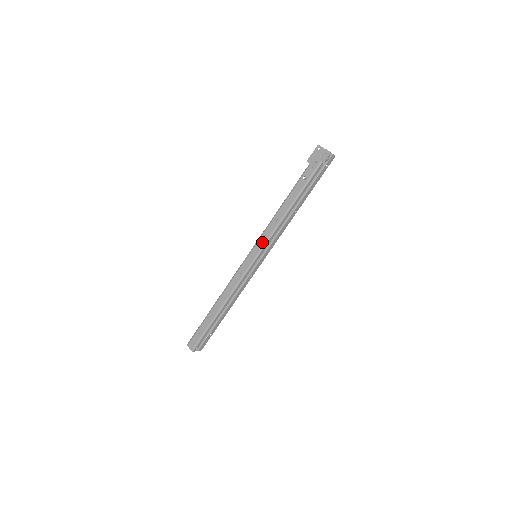
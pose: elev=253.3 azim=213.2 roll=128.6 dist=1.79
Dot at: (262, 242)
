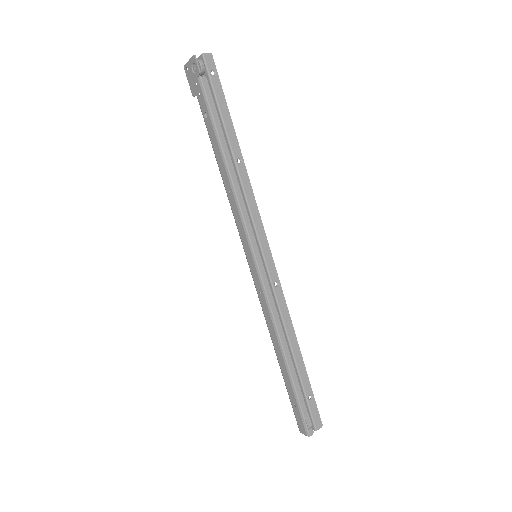
Dot at: (242, 234)
